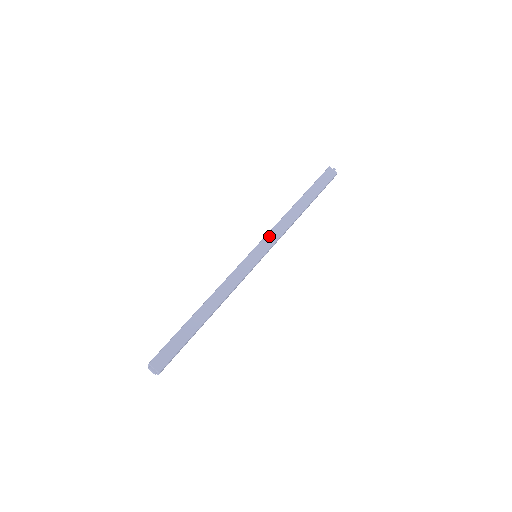
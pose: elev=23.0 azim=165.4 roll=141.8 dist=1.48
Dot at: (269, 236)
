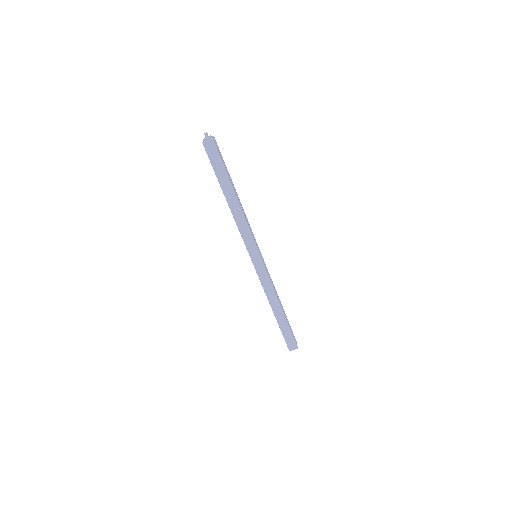
Dot at: (247, 243)
